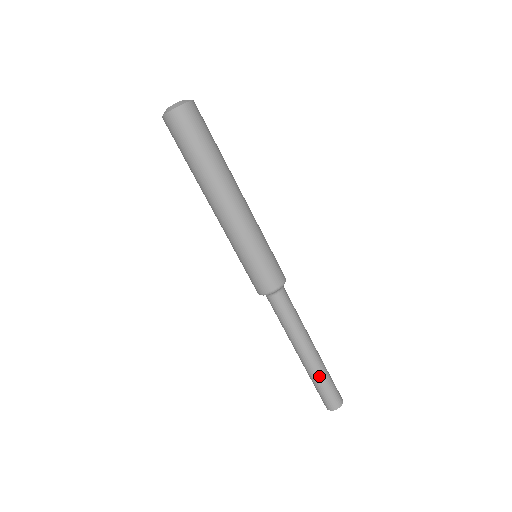
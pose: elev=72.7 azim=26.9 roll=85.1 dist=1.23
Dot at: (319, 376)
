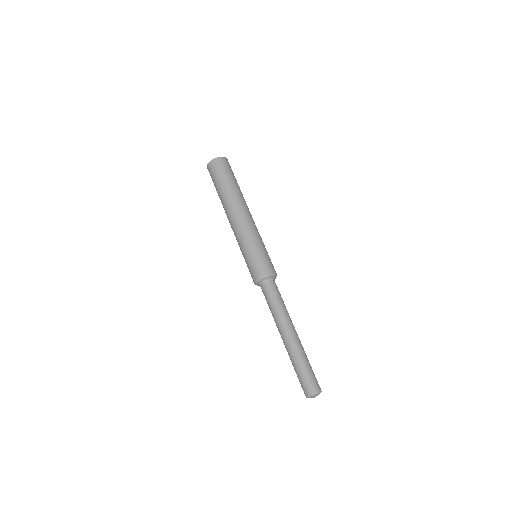
Dot at: (305, 355)
